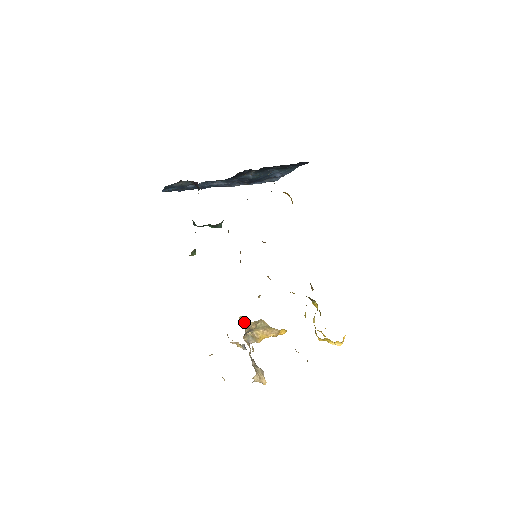
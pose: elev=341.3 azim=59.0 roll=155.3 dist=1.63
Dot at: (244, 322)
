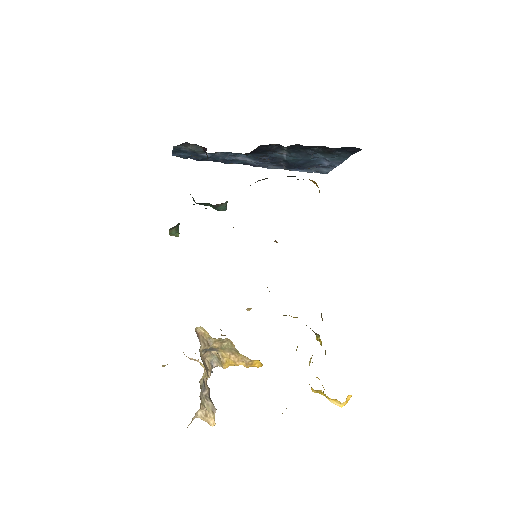
Dot at: (204, 335)
